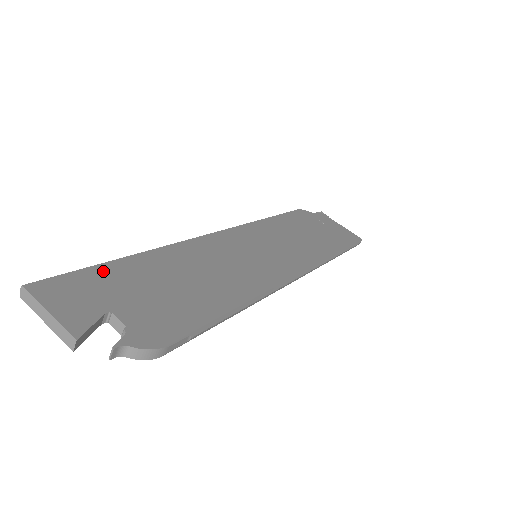
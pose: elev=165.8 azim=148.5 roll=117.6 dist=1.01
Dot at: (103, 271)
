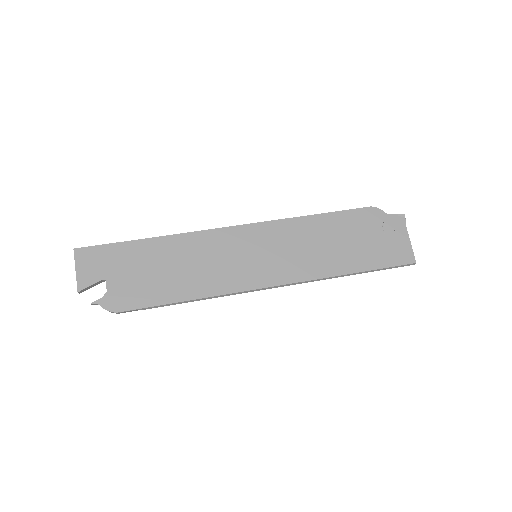
Dot at: (121, 248)
